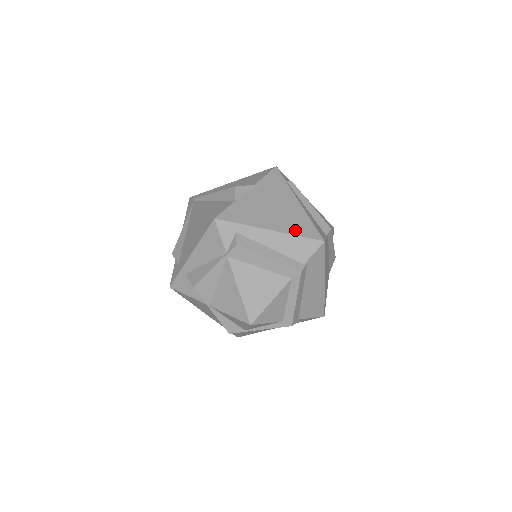
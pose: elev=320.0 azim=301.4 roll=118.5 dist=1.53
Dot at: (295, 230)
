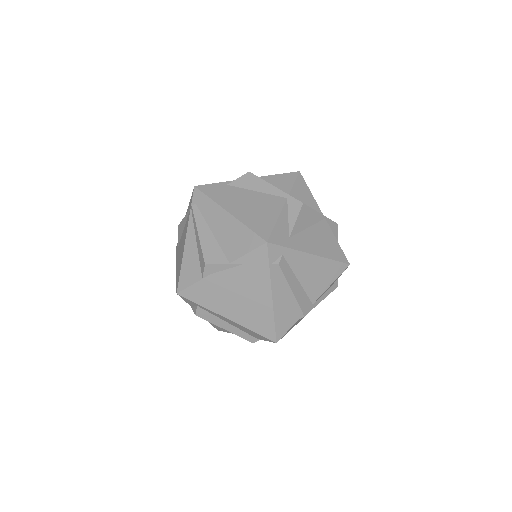
Dot at: (252, 325)
